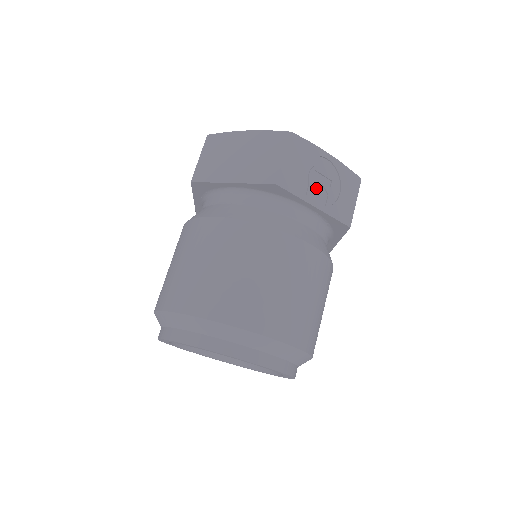
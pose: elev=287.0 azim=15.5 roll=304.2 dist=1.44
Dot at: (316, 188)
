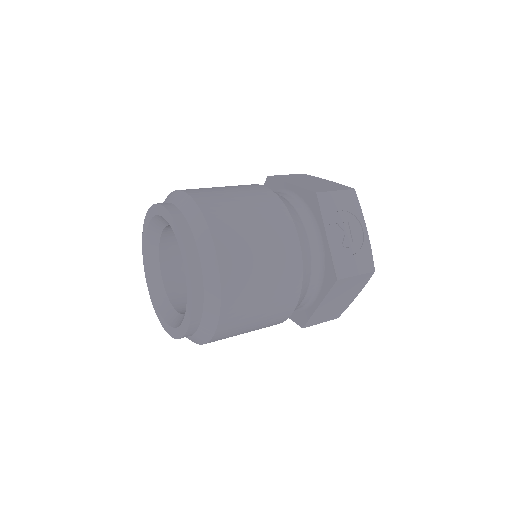
Dot at: (339, 231)
